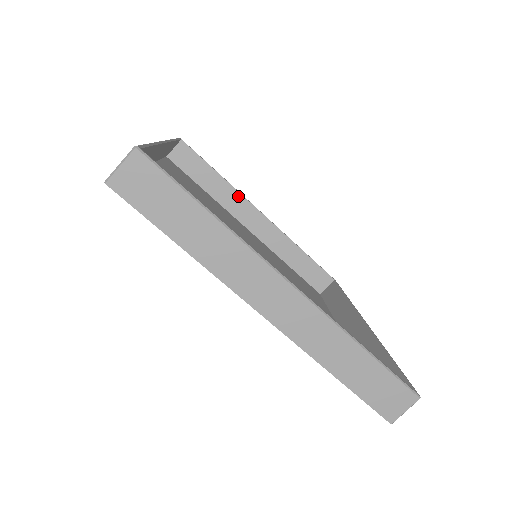
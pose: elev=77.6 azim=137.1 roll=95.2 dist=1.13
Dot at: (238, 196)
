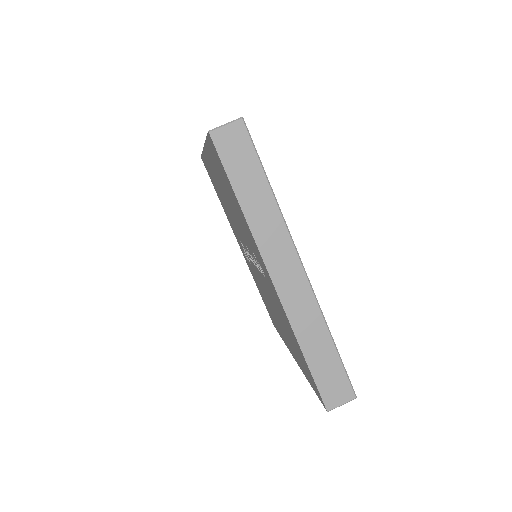
Dot at: occluded
